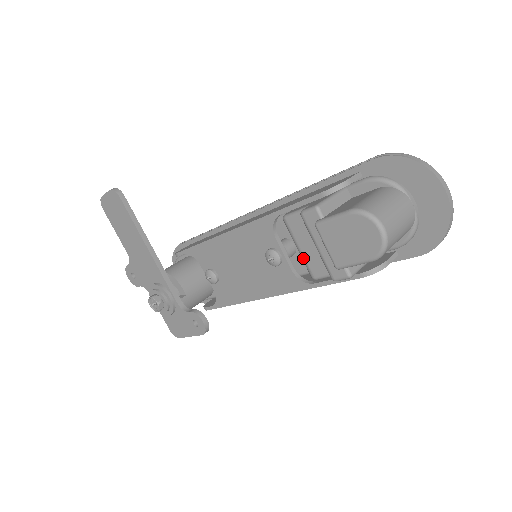
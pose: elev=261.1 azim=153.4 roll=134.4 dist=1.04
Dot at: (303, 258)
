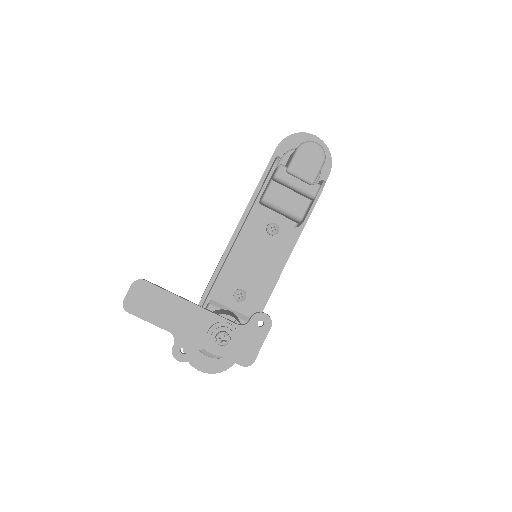
Dot at: (288, 212)
